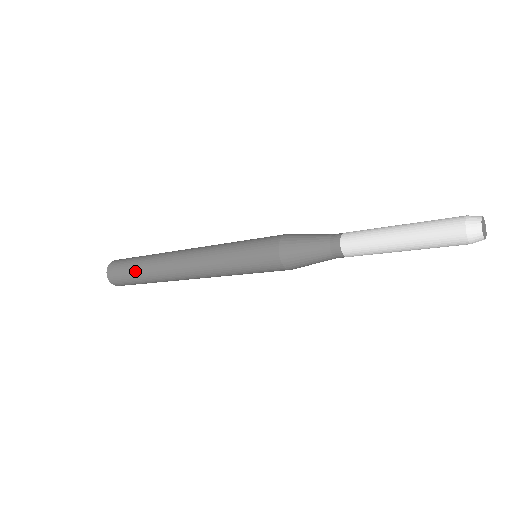
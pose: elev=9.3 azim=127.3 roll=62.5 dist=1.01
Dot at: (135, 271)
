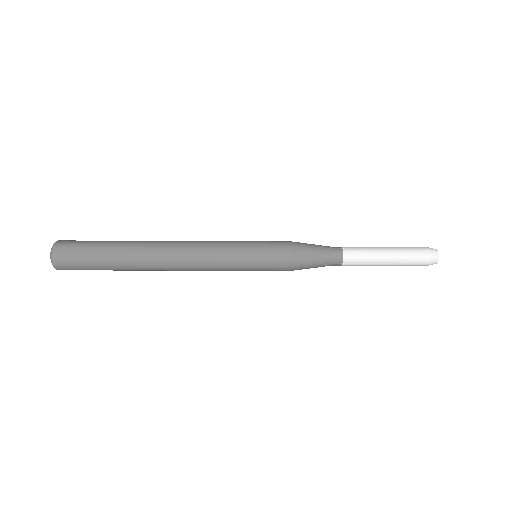
Dot at: (104, 248)
